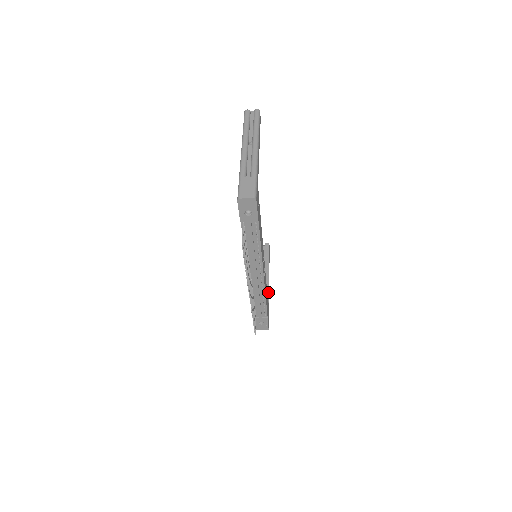
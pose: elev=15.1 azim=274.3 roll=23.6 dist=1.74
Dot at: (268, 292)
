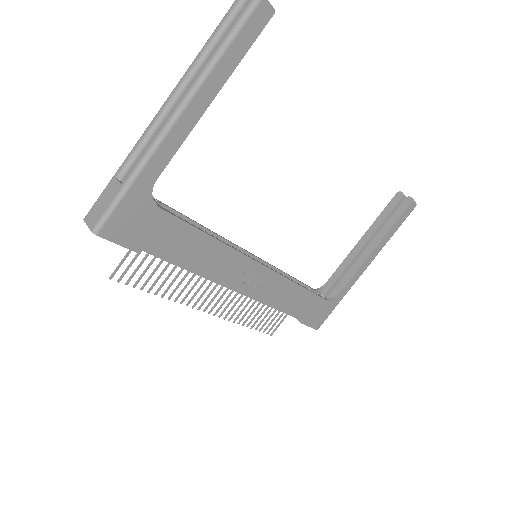
Dot at: (348, 281)
